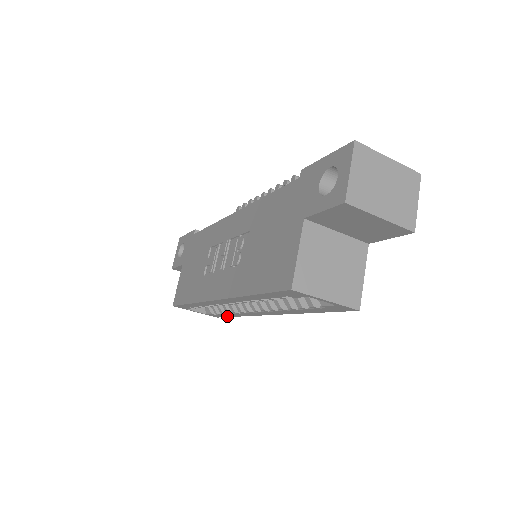
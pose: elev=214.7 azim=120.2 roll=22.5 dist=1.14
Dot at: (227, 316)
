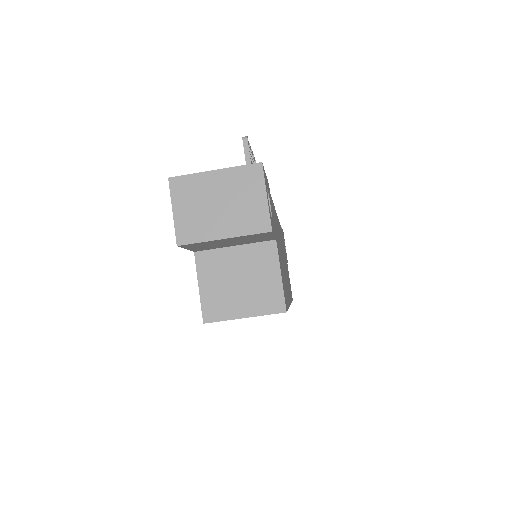
Dot at: occluded
